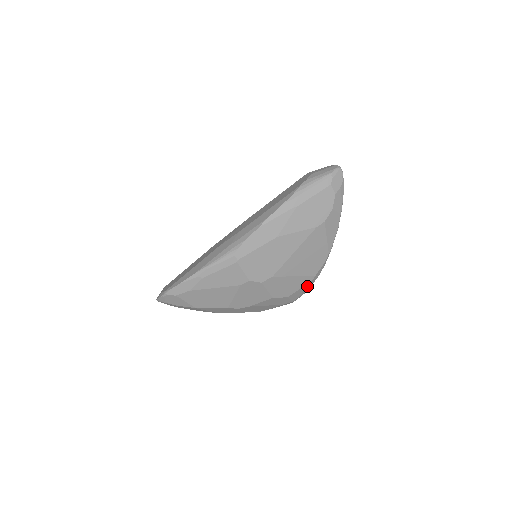
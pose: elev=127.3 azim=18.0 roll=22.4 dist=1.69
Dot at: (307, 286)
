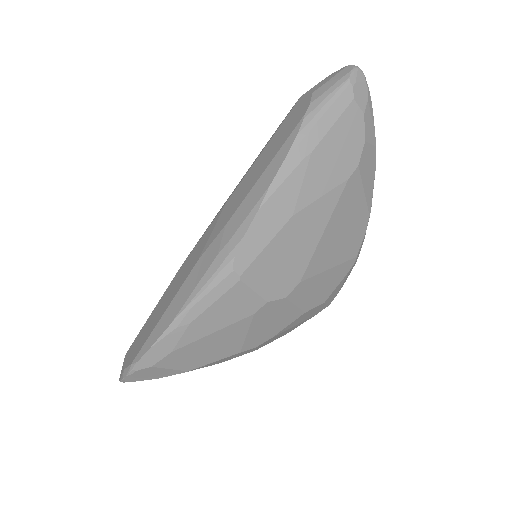
Dot at: (346, 276)
